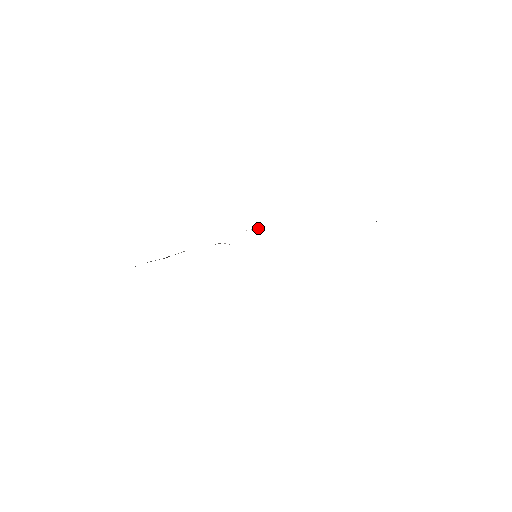
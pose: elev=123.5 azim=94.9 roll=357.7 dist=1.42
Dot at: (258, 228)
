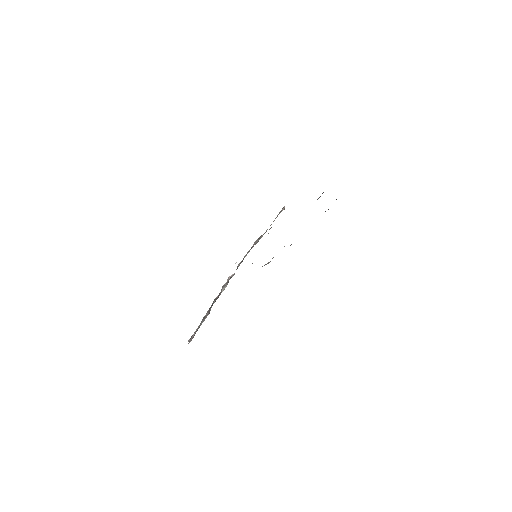
Dot at: (236, 262)
